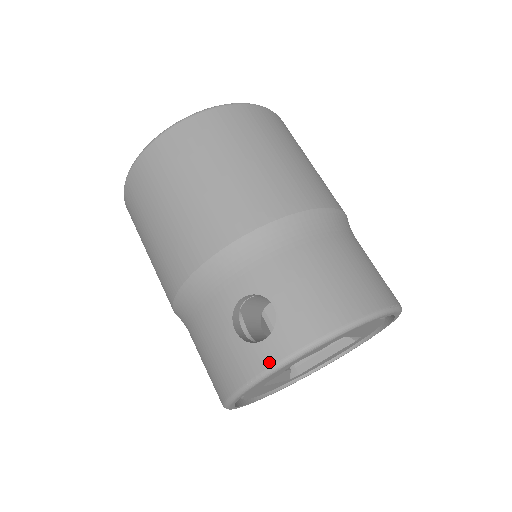
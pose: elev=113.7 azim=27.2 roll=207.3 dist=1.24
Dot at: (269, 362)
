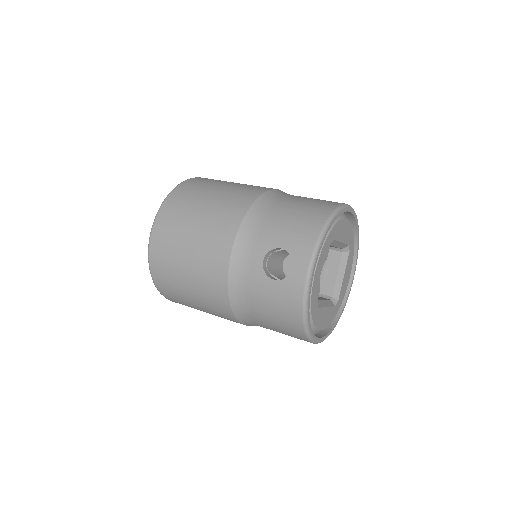
Dot at: (303, 275)
